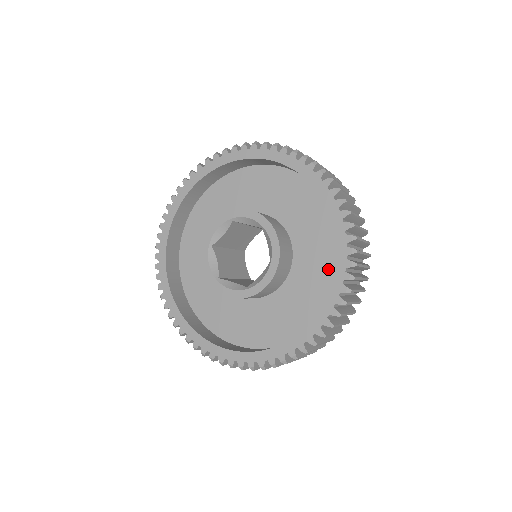
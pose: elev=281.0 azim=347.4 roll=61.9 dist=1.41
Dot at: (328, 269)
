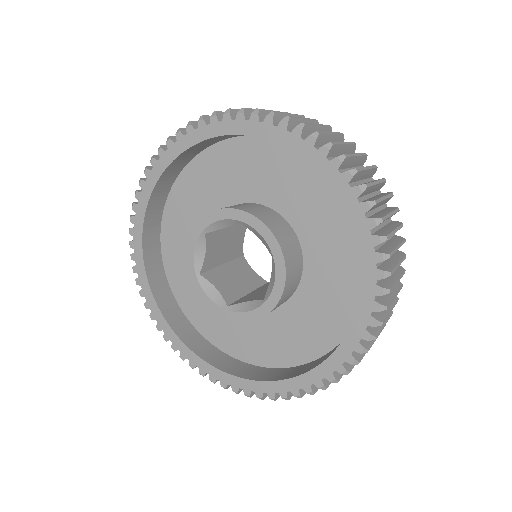
Dot at: (344, 225)
